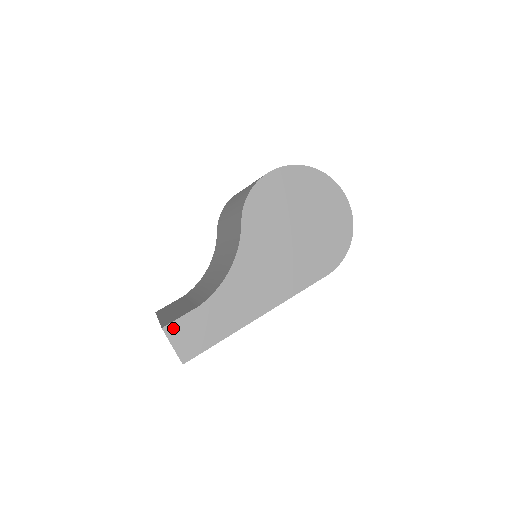
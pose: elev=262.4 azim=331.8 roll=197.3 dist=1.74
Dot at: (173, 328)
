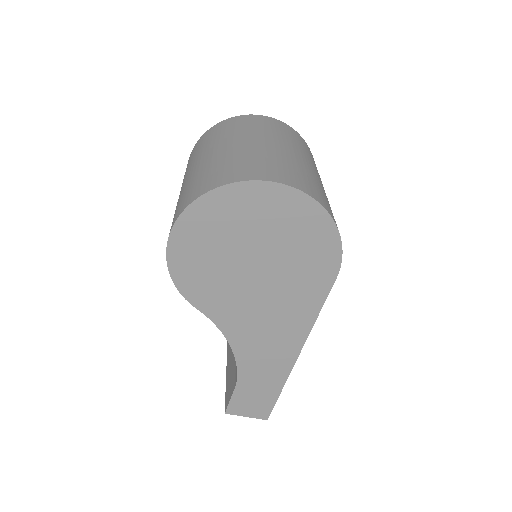
Dot at: (233, 408)
